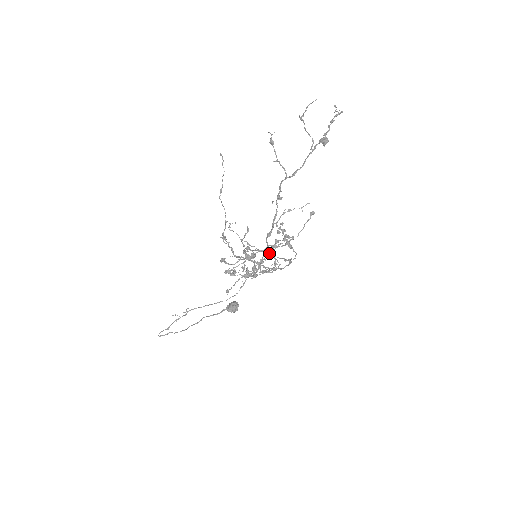
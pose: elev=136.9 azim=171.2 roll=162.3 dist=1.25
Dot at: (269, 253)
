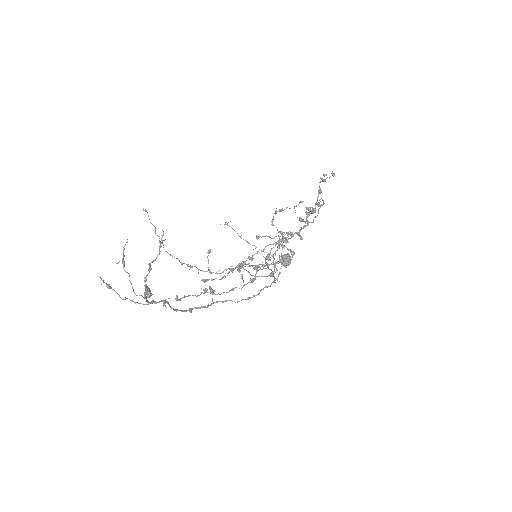
Dot at: (279, 244)
